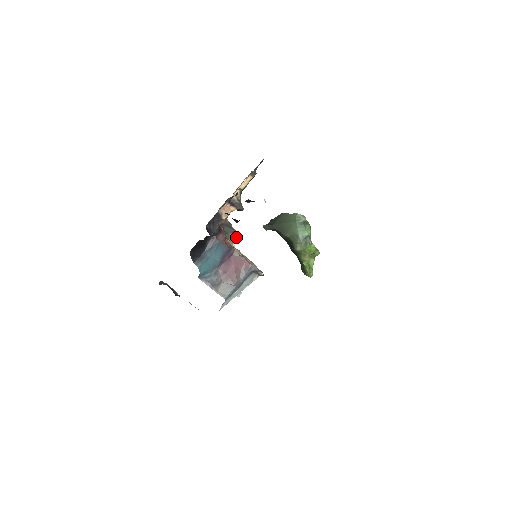
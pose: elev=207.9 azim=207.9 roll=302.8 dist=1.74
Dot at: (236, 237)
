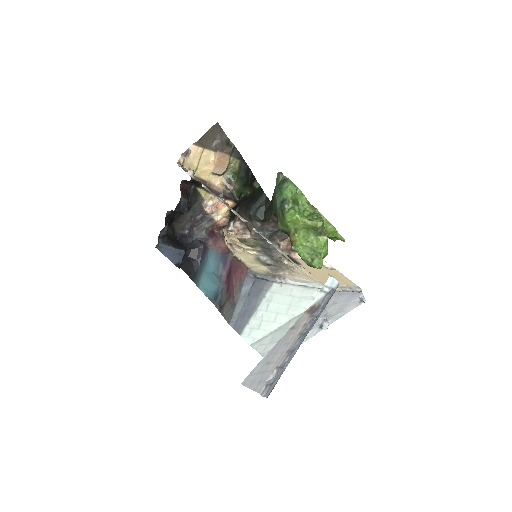
Dot at: (285, 242)
